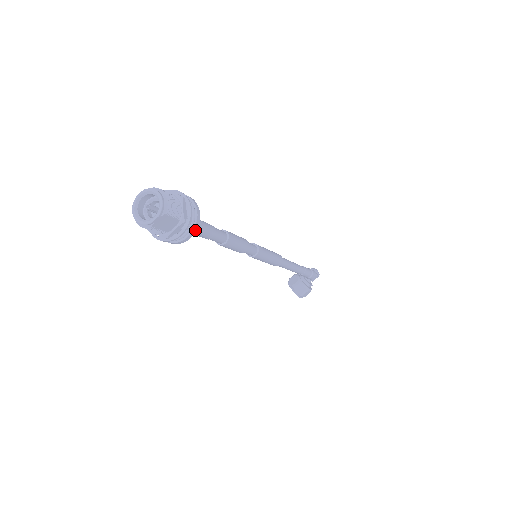
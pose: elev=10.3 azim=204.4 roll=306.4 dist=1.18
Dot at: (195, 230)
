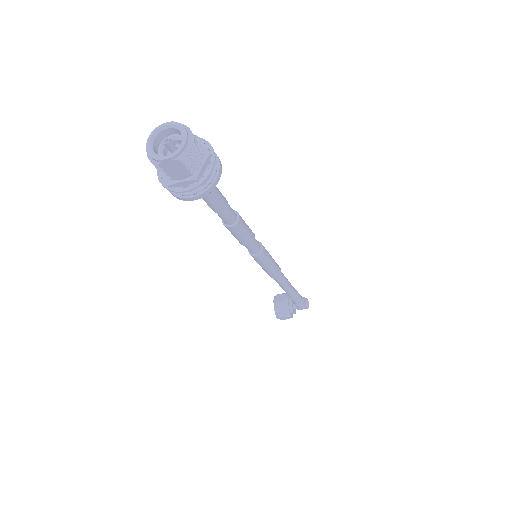
Dot at: (203, 195)
